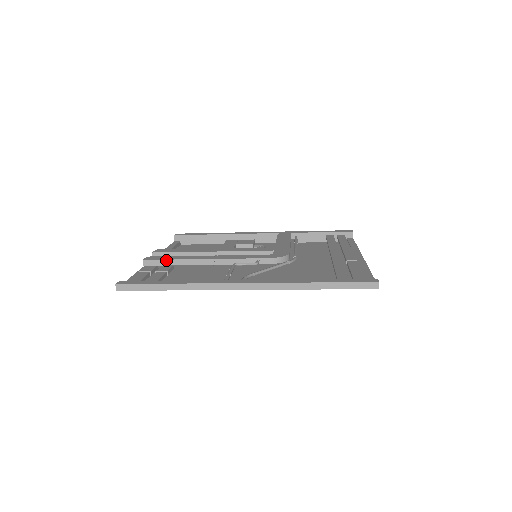
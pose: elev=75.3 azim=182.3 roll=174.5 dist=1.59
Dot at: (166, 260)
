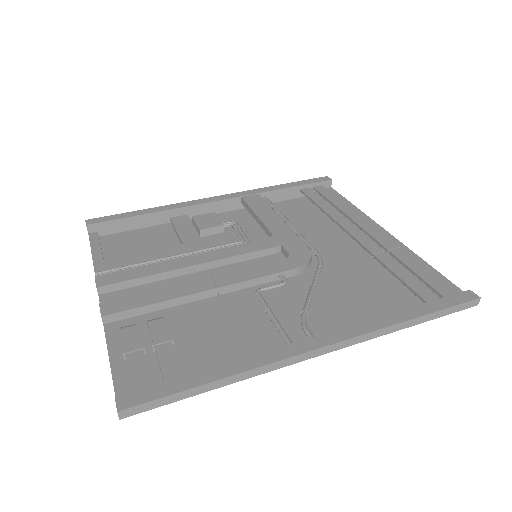
Dot at: (143, 307)
